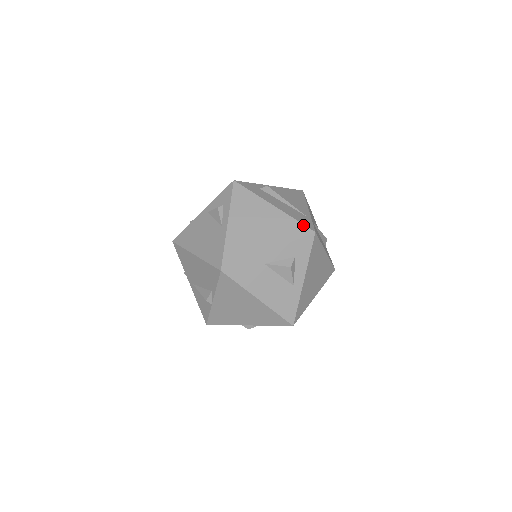
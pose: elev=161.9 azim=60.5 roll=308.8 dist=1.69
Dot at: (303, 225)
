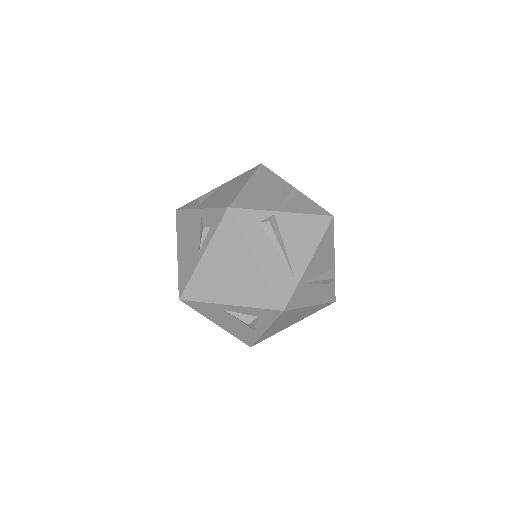
Dot at: (275, 297)
